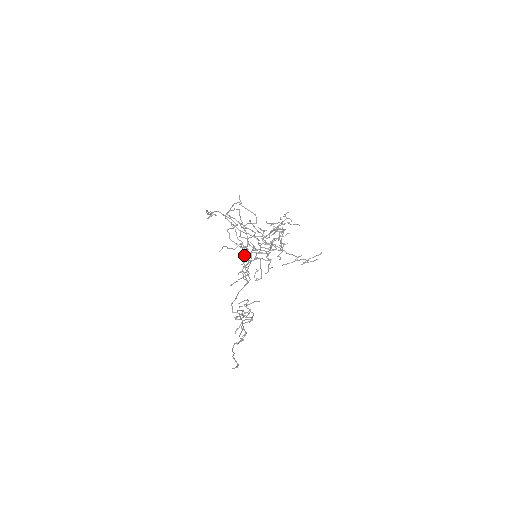
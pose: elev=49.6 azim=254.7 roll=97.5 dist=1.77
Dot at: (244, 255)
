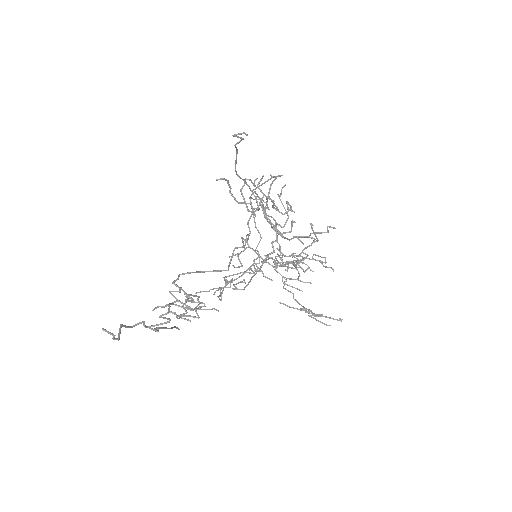
Dot at: occluded
